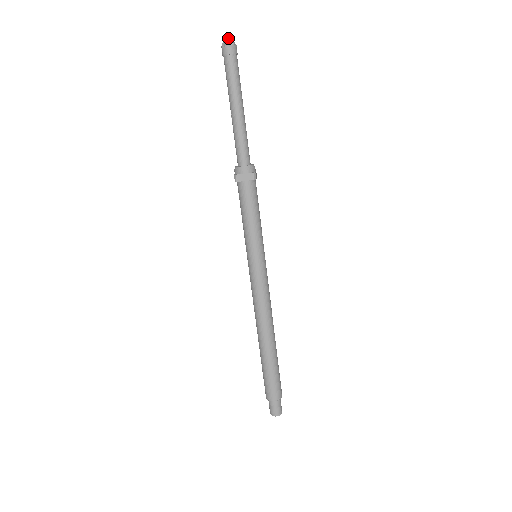
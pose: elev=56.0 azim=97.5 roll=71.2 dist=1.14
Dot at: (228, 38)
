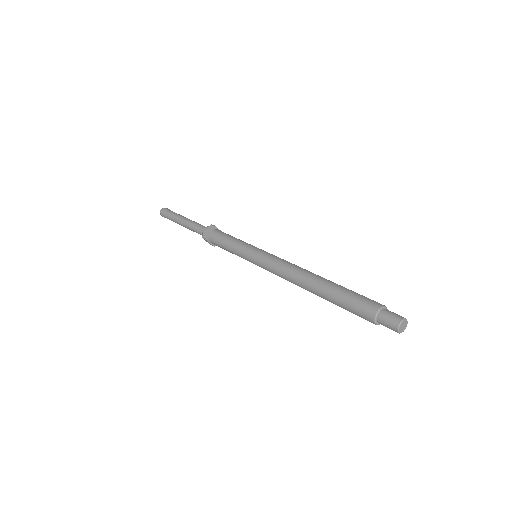
Dot at: occluded
